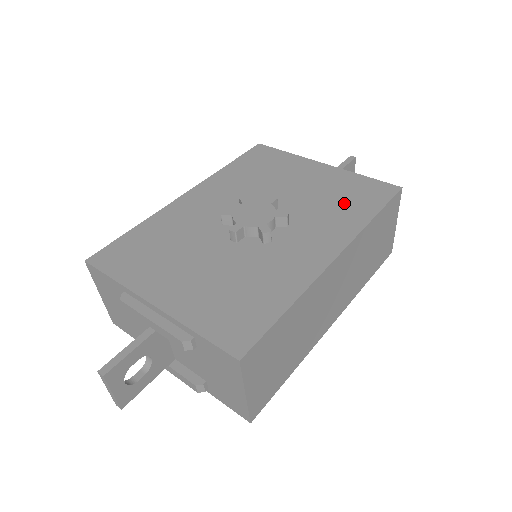
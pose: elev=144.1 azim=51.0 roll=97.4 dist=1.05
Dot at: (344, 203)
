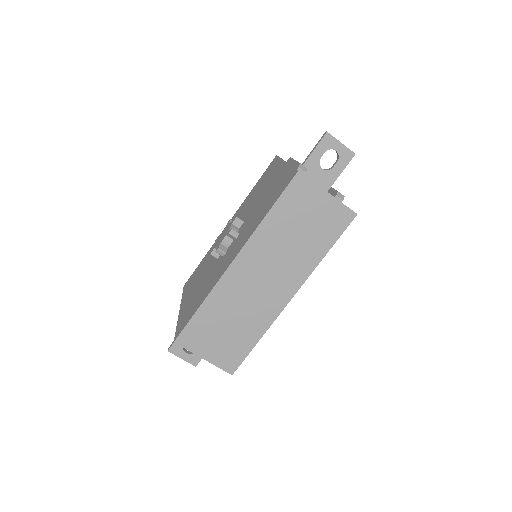
Dot at: (266, 204)
